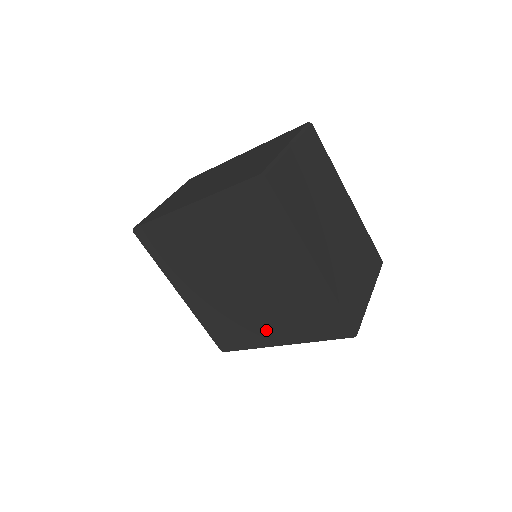
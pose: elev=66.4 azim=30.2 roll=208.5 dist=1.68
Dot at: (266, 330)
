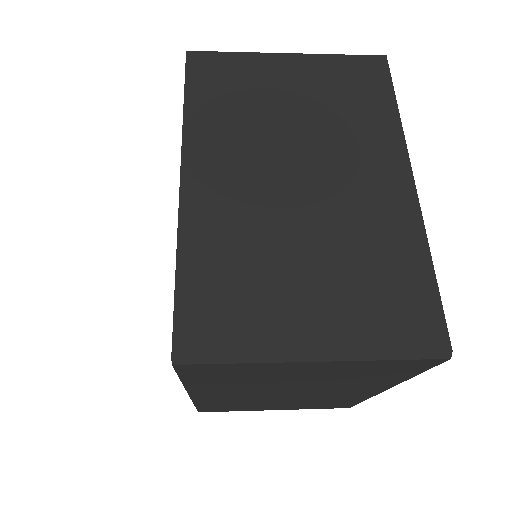
Dot at: occluded
